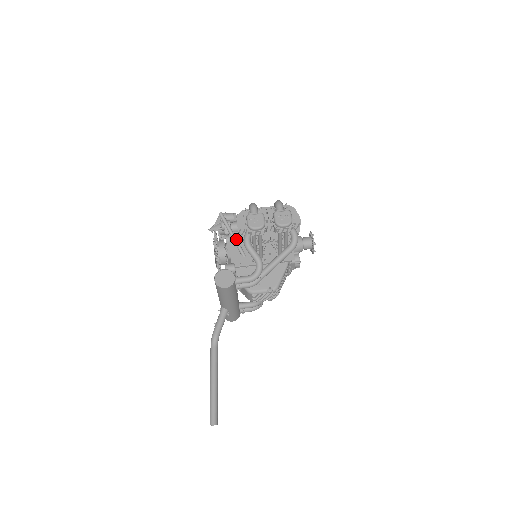
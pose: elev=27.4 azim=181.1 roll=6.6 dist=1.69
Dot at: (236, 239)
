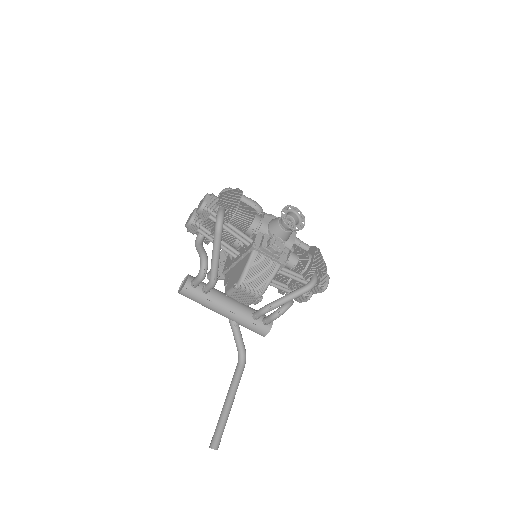
Dot at: occluded
